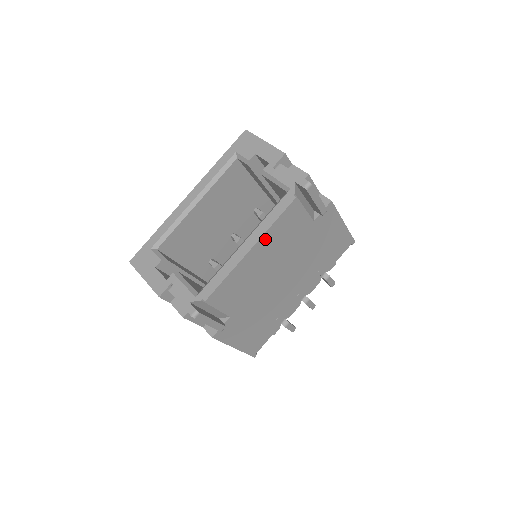
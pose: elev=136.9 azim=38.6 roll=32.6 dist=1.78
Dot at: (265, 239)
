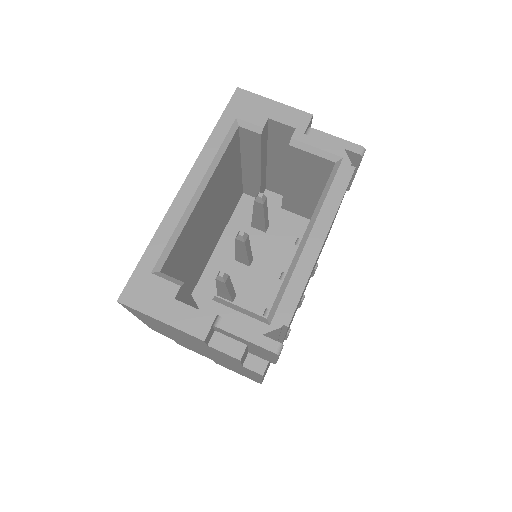
Dot at: occluded
